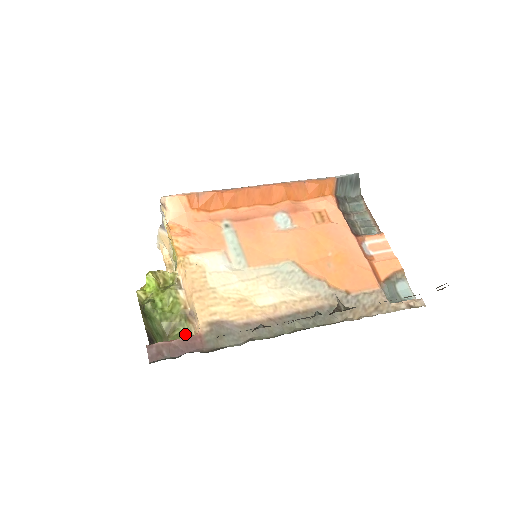
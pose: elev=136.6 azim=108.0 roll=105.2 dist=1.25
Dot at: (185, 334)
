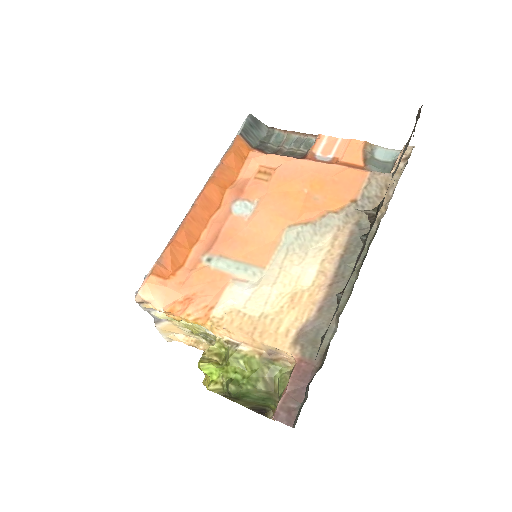
Dot at: (285, 373)
